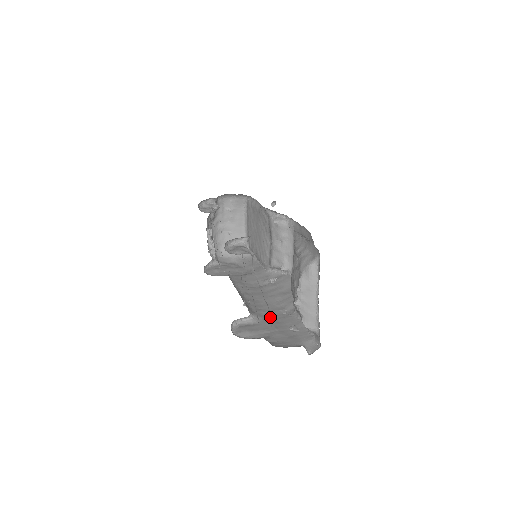
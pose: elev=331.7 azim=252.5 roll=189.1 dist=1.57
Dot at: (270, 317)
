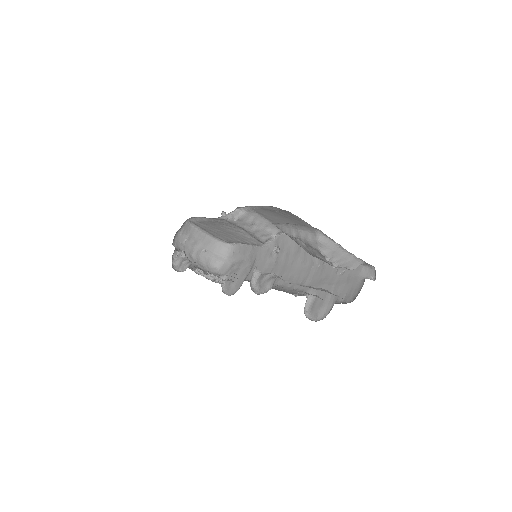
Dot at: (315, 280)
